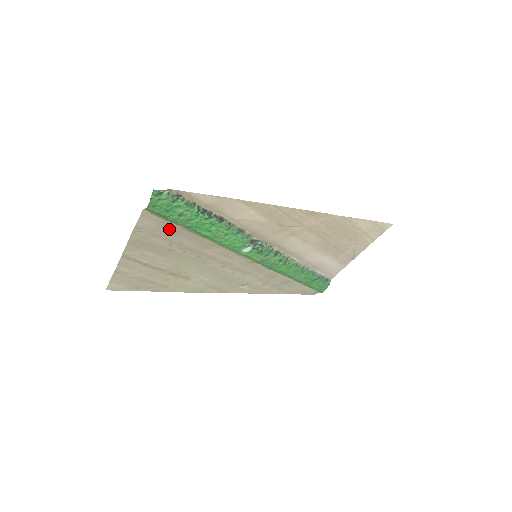
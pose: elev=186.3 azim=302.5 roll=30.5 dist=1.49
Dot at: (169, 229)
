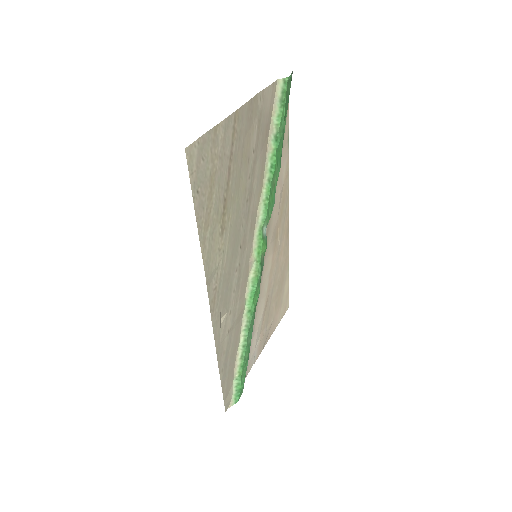
Dot at: (265, 129)
